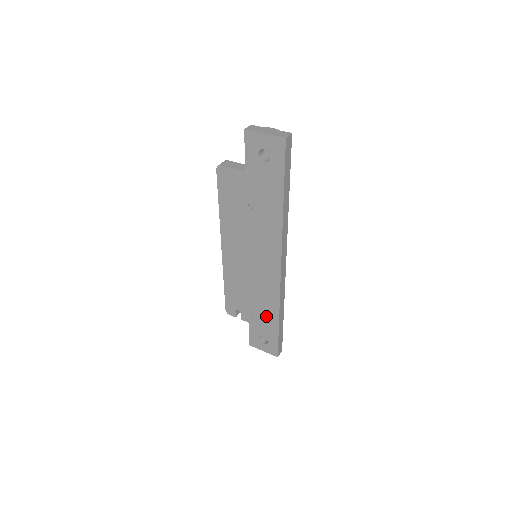
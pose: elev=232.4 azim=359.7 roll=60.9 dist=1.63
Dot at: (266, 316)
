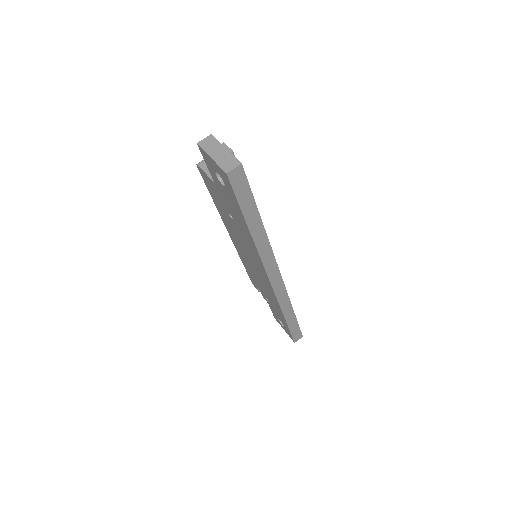
Dot at: (276, 308)
